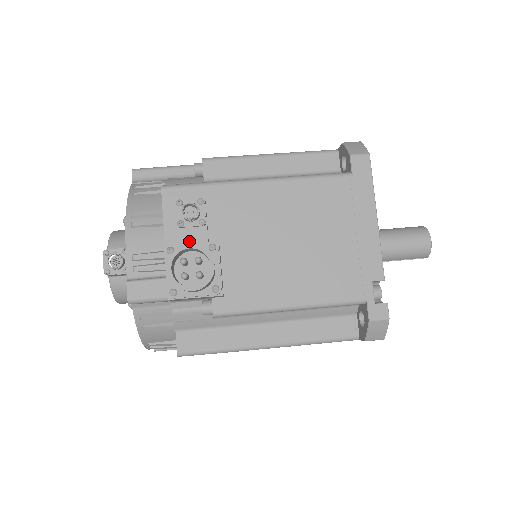
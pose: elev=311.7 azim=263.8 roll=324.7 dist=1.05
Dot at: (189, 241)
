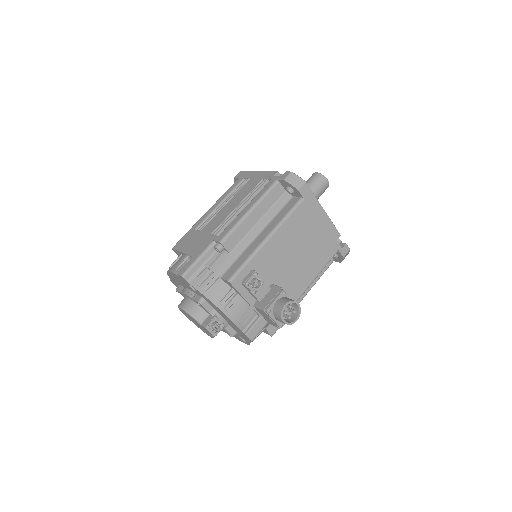
Dot at: (262, 295)
